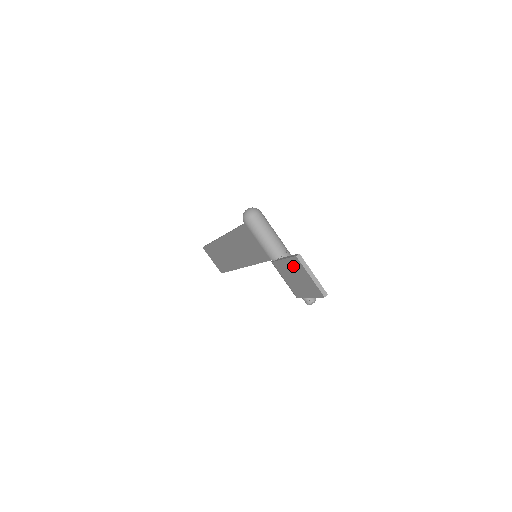
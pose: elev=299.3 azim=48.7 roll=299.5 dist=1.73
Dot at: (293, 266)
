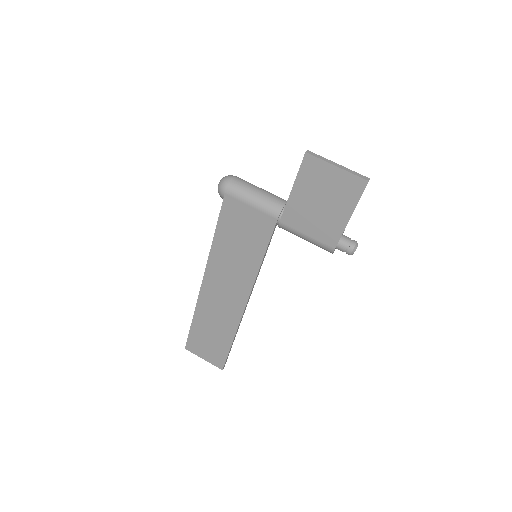
Dot at: (308, 181)
